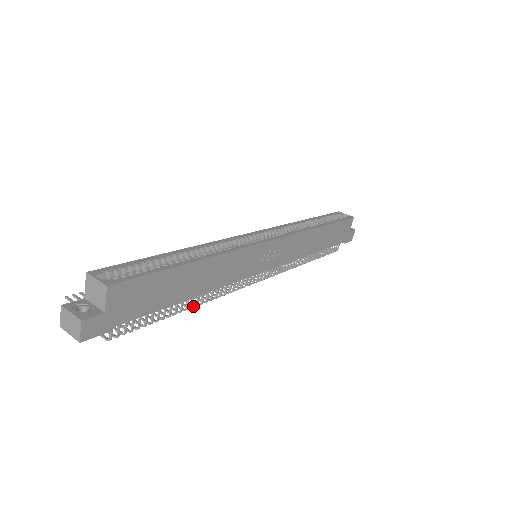
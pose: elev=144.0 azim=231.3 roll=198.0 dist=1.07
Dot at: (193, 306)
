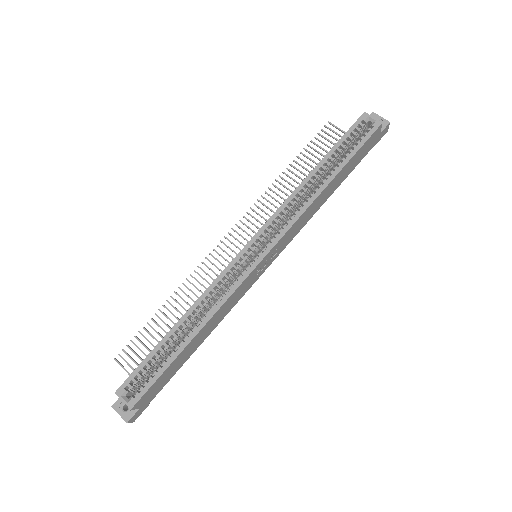
Dot at: occluded
